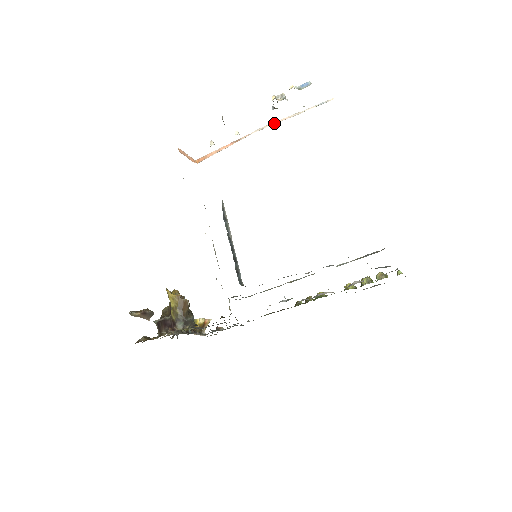
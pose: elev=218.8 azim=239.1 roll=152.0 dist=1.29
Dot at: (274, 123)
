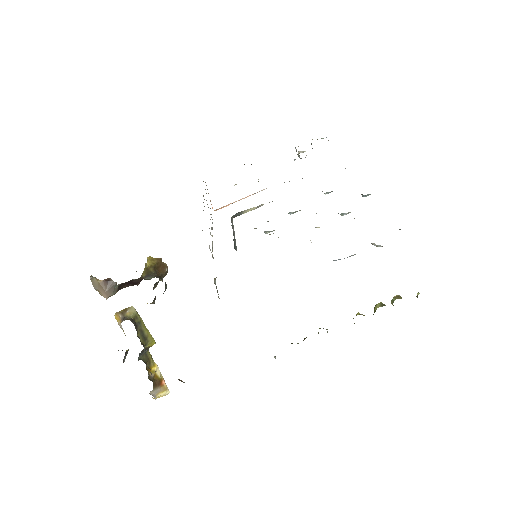
Dot at: occluded
